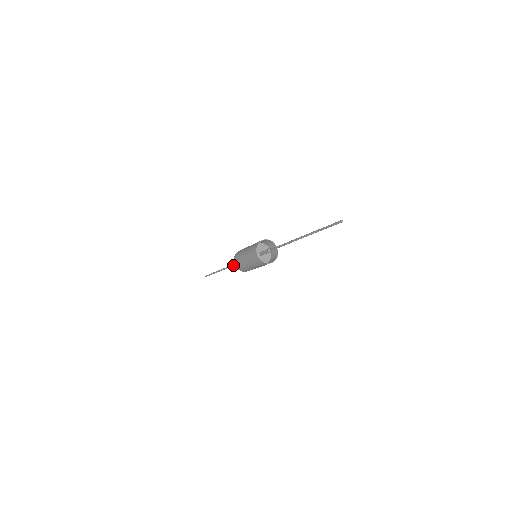
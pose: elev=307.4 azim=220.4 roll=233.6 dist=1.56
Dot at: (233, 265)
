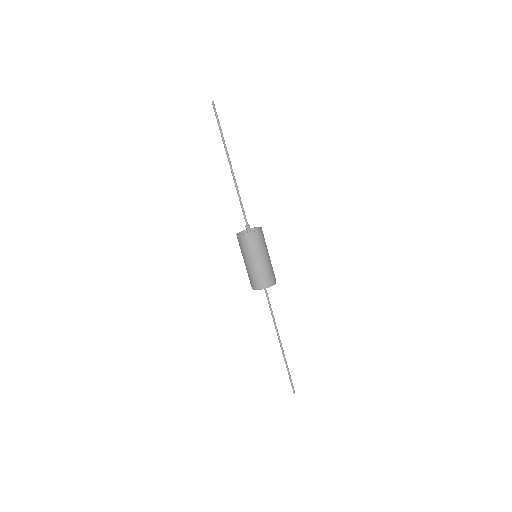
Dot at: occluded
